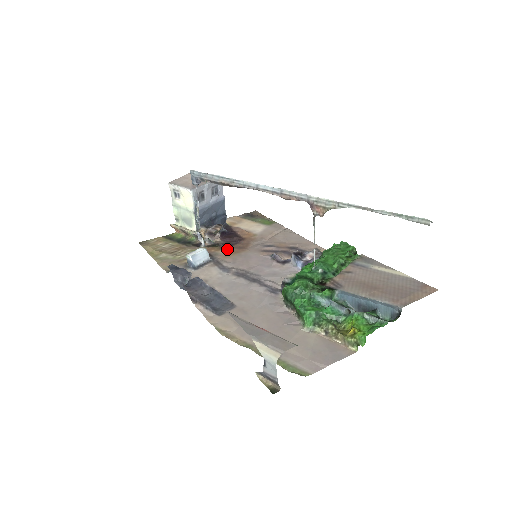
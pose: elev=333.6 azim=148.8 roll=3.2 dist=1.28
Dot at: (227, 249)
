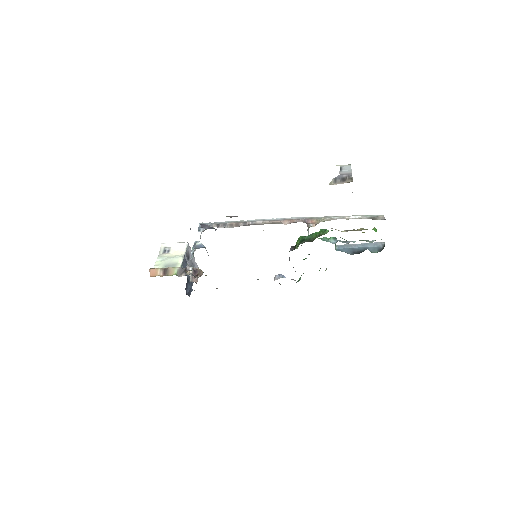
Dot at: occluded
